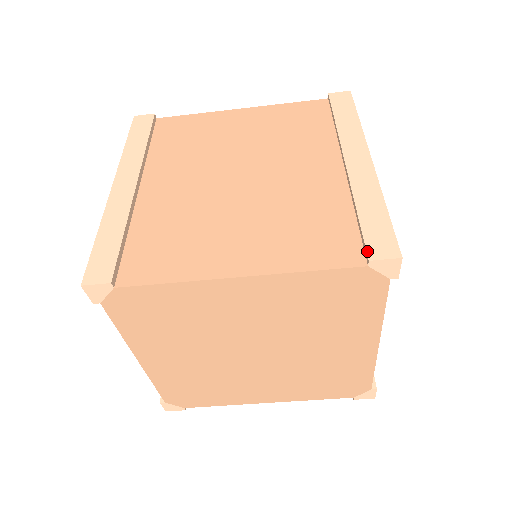
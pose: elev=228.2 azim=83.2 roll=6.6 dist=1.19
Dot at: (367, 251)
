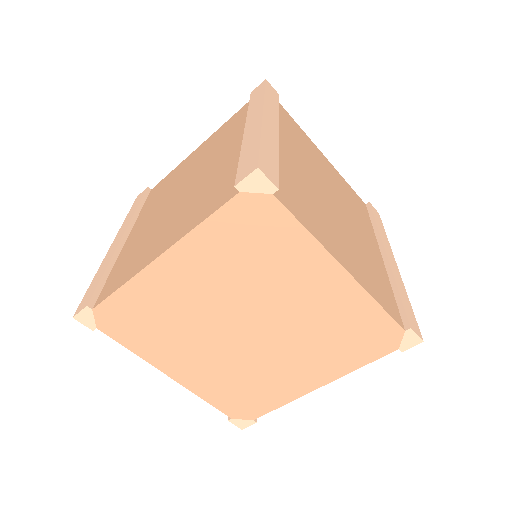
Dot at: (409, 321)
